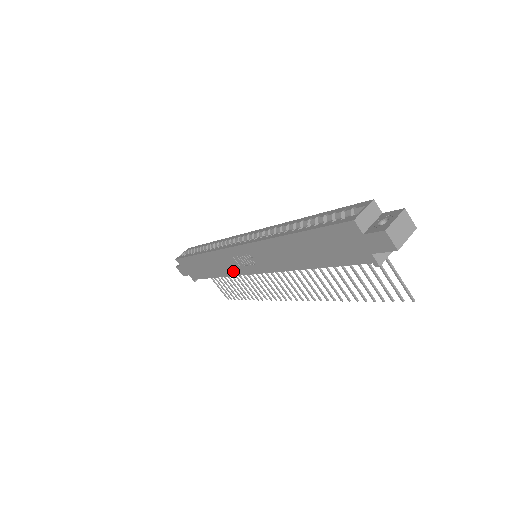
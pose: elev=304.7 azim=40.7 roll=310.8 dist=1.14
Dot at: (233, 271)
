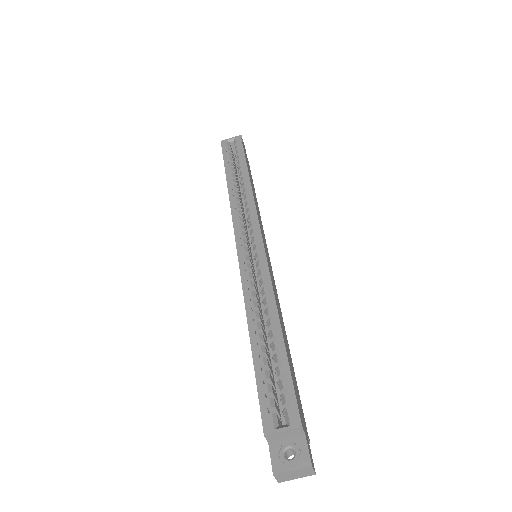
Dot at: occluded
